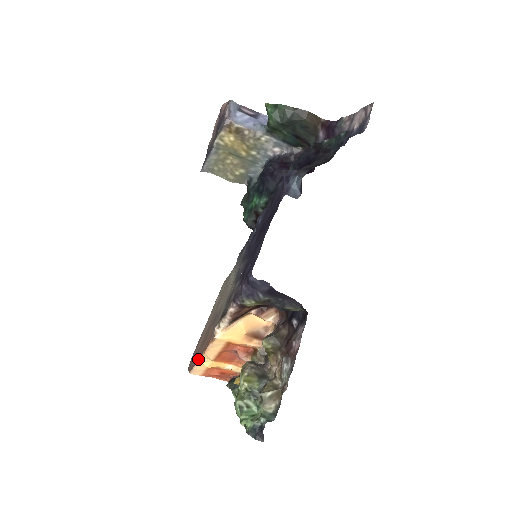
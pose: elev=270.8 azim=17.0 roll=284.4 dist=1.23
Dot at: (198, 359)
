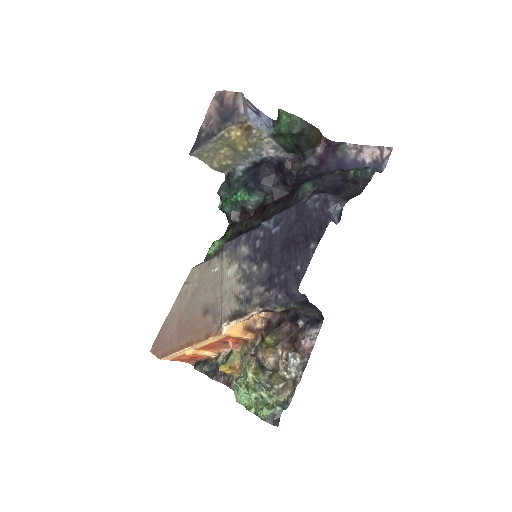
Dot at: (182, 348)
